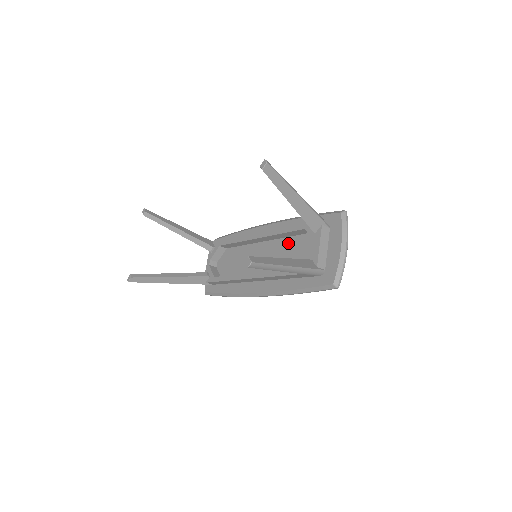
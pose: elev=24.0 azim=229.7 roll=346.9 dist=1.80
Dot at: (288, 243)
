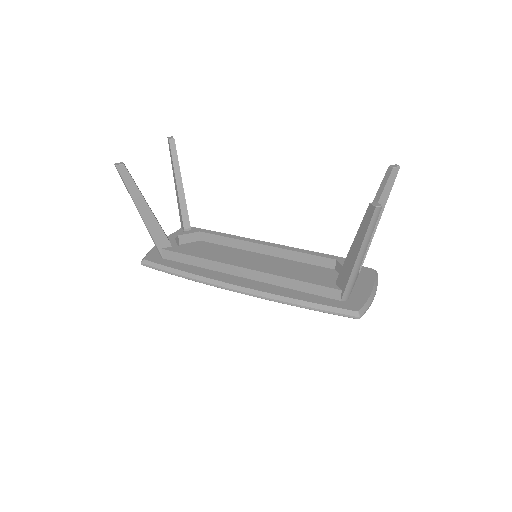
Dot at: (299, 266)
